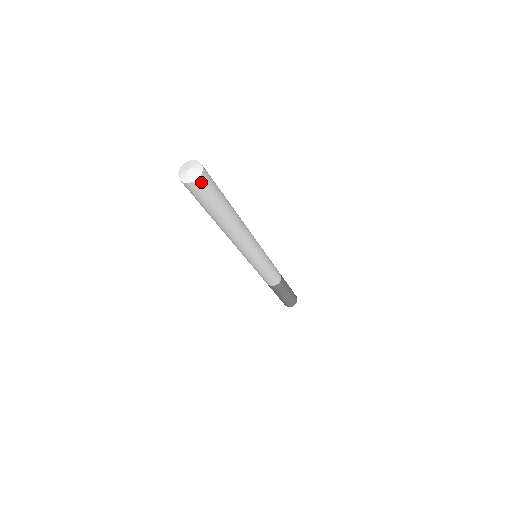
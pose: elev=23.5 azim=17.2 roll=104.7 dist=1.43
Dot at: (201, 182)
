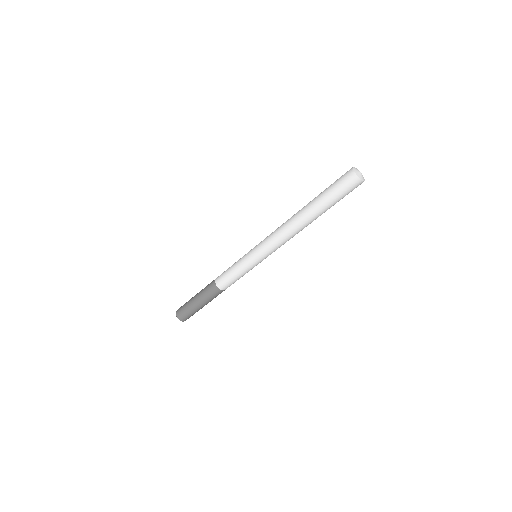
Dot at: occluded
